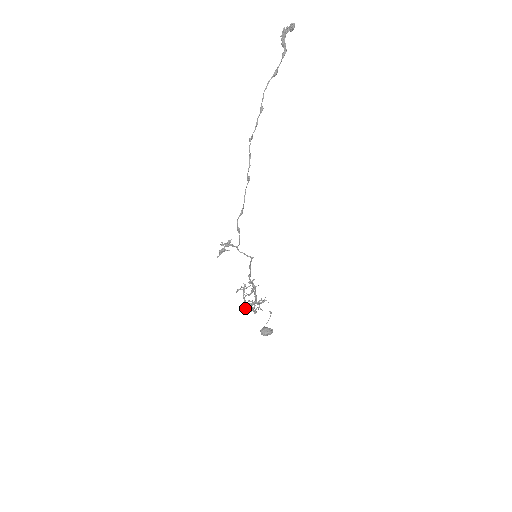
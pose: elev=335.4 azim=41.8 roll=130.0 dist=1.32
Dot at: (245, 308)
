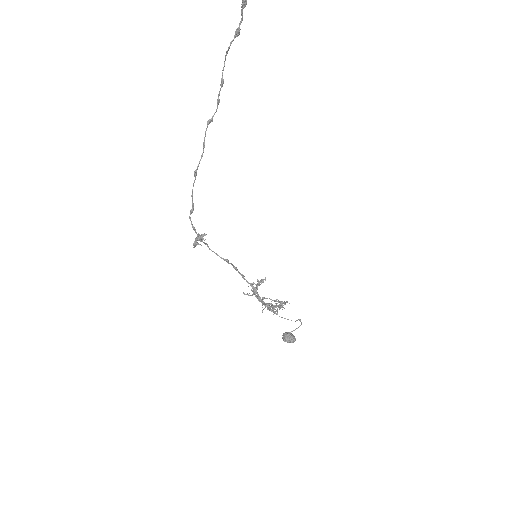
Dot at: (262, 305)
